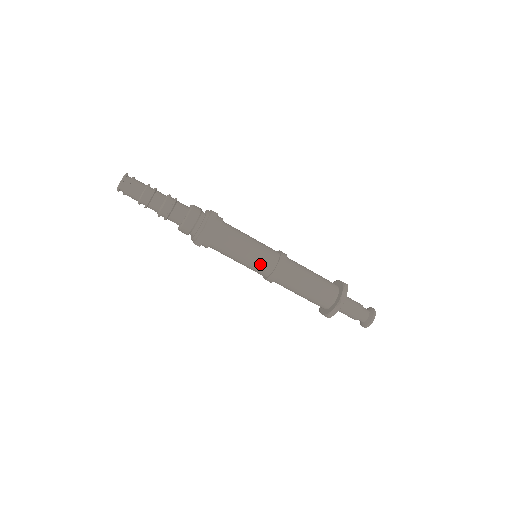
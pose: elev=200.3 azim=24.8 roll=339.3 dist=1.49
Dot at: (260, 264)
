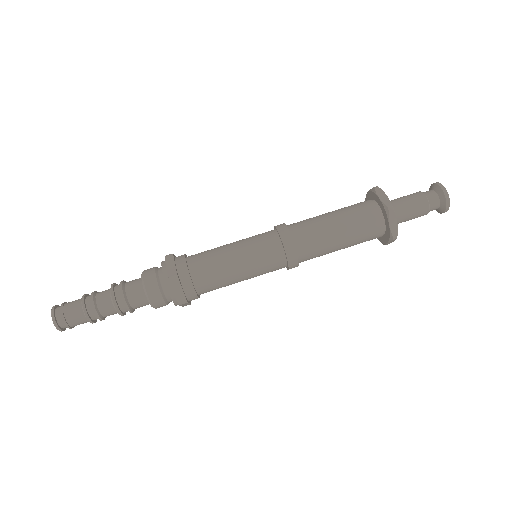
Dot at: (267, 272)
